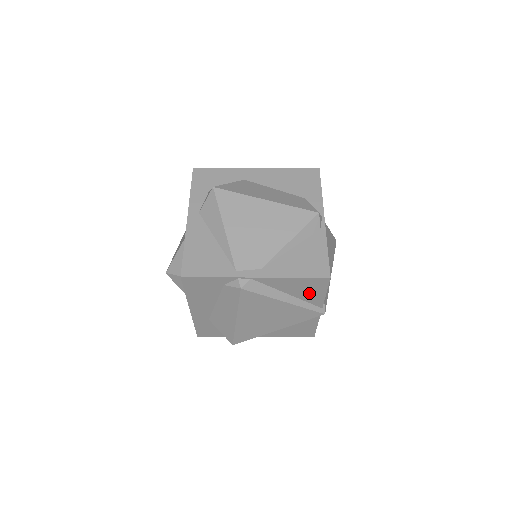
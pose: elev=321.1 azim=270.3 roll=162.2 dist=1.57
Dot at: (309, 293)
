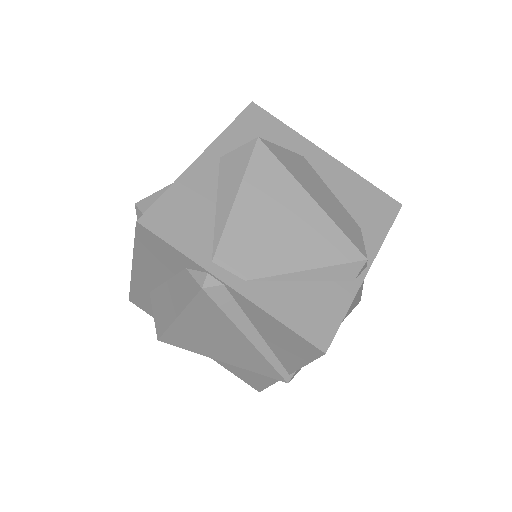
Dot at: (286, 350)
